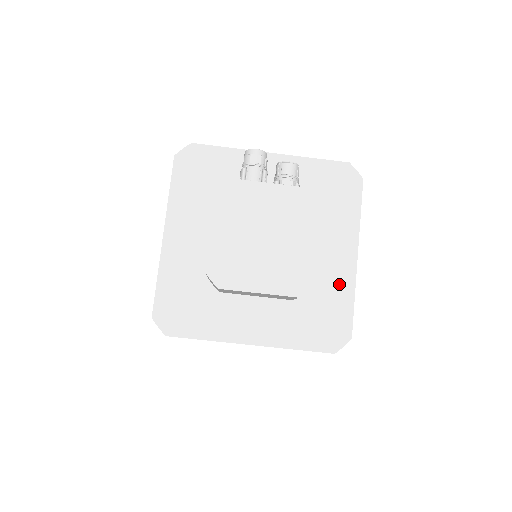
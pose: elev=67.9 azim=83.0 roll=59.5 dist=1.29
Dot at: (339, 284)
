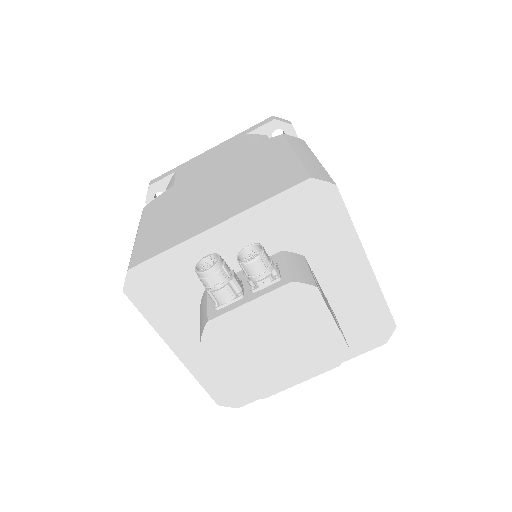
Dot at: (363, 295)
